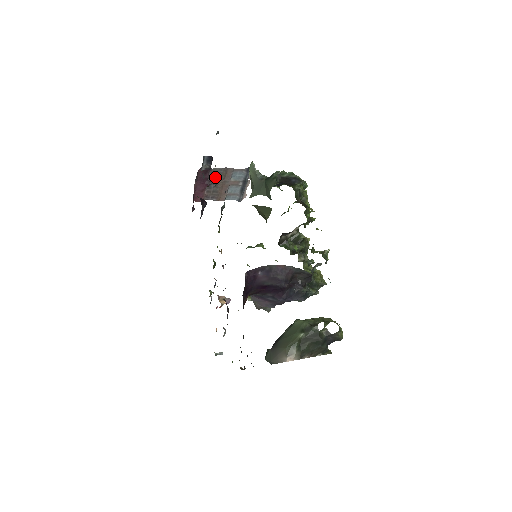
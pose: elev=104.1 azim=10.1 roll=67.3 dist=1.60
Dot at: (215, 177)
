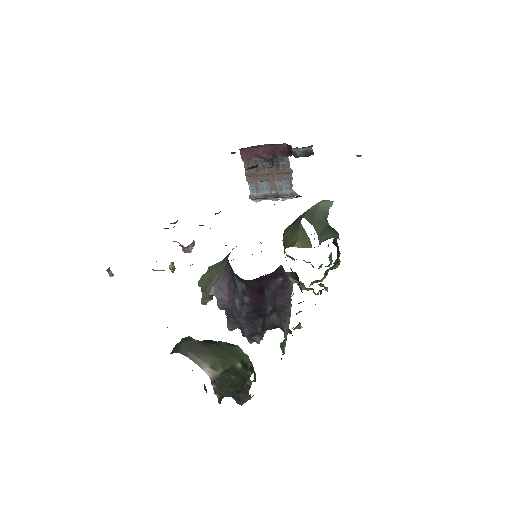
Dot at: (277, 163)
